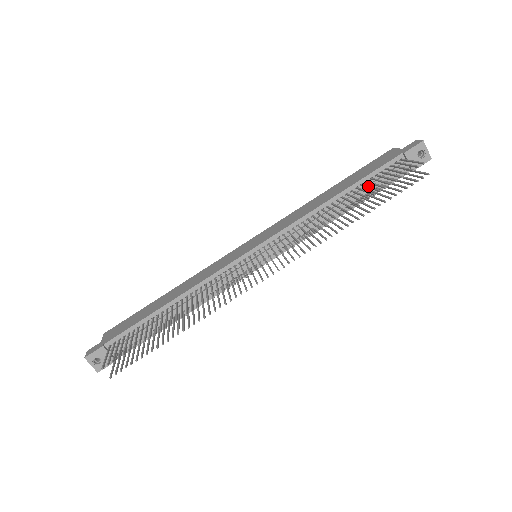
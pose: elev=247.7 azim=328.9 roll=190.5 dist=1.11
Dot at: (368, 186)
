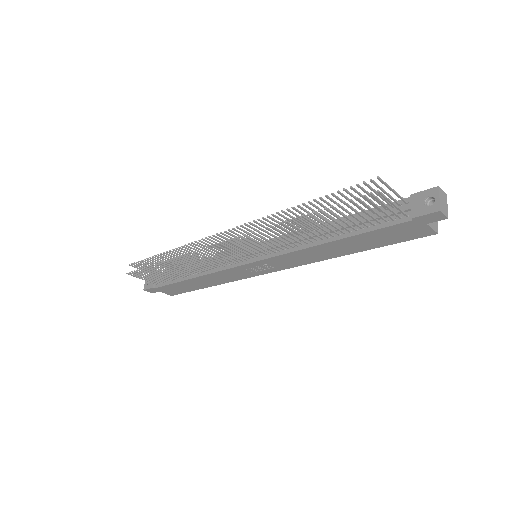
Dot at: occluded
